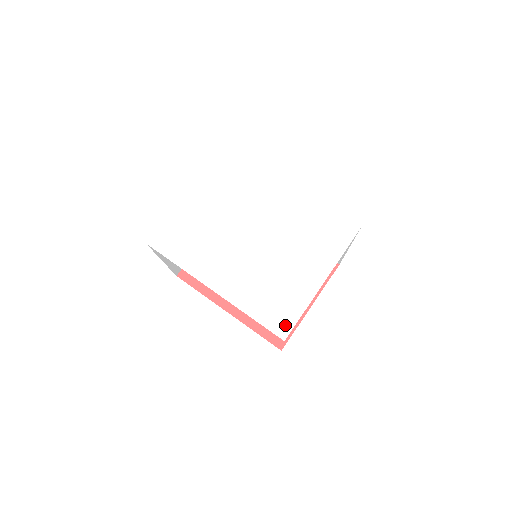
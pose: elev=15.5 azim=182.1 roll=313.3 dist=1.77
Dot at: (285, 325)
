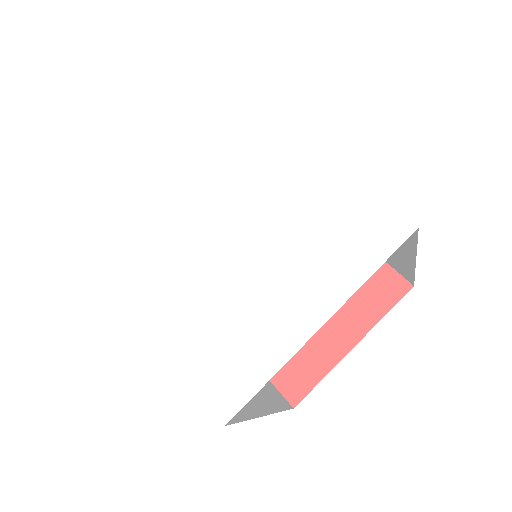
Dot at: (232, 395)
